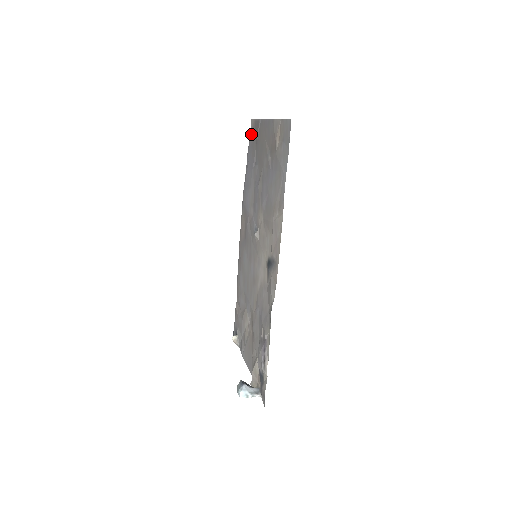
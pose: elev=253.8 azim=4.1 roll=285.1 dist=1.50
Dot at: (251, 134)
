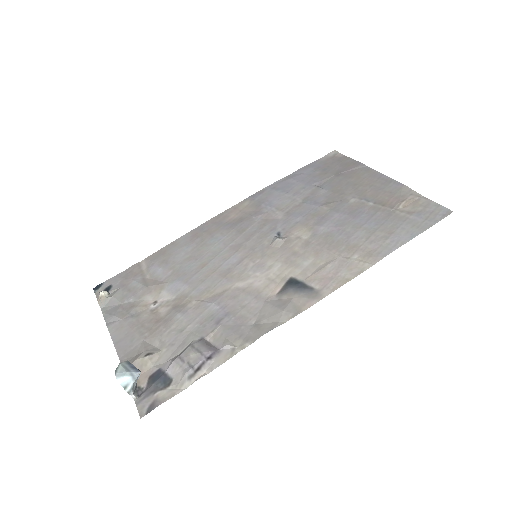
Dot at: (326, 159)
